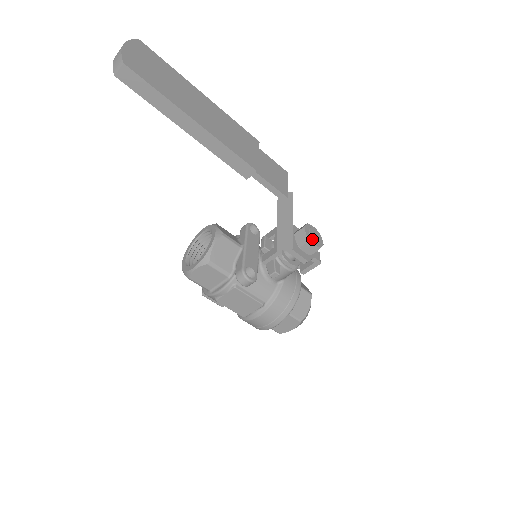
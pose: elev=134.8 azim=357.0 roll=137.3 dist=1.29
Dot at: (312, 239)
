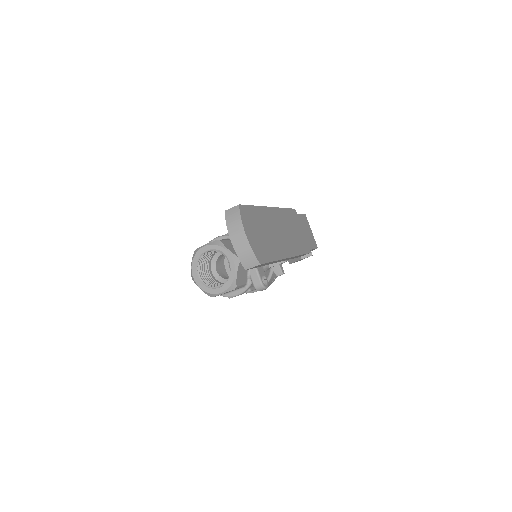
Dot at: occluded
